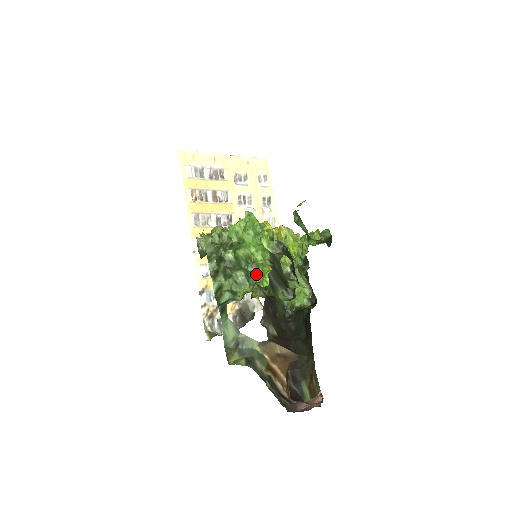
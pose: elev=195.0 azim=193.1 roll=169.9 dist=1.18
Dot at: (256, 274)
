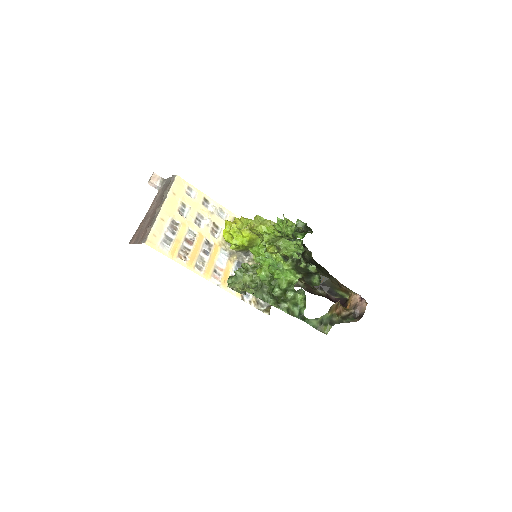
Dot at: (247, 253)
